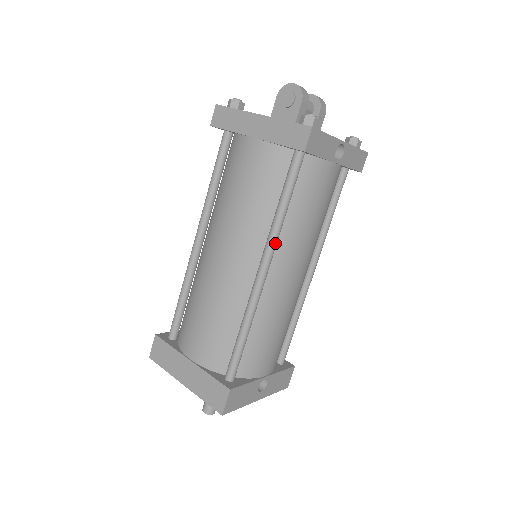
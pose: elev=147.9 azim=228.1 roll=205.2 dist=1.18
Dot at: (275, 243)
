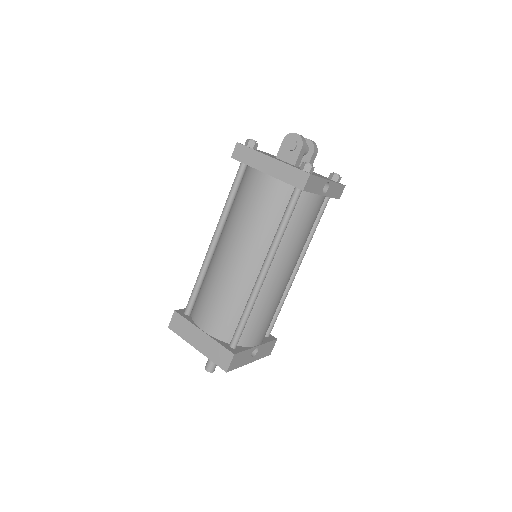
Dot at: (275, 251)
